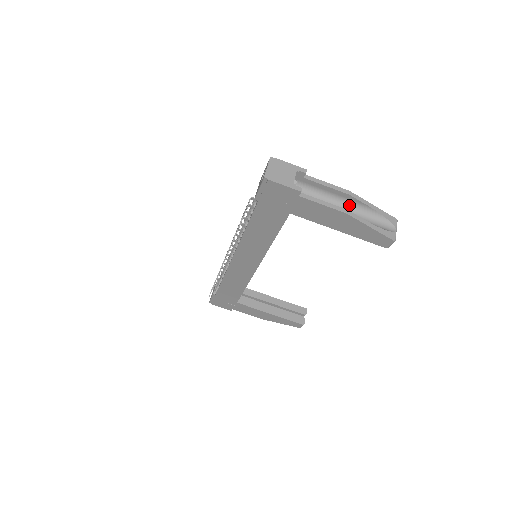
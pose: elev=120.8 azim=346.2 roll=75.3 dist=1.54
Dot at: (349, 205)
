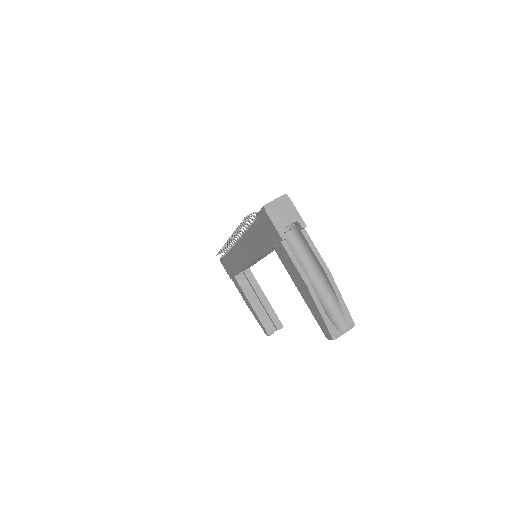
Dot at: (323, 281)
